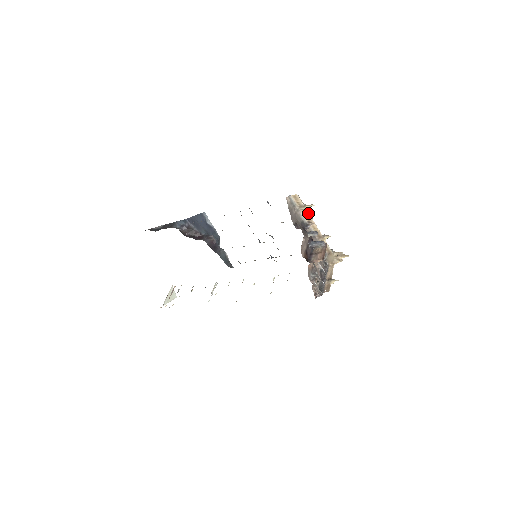
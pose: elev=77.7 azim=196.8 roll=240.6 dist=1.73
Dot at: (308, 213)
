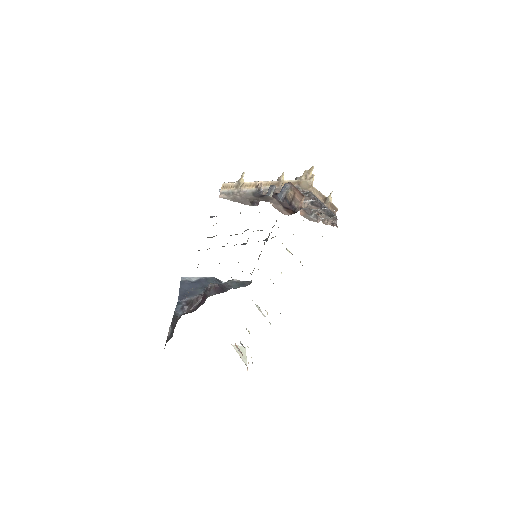
Dot at: (248, 183)
